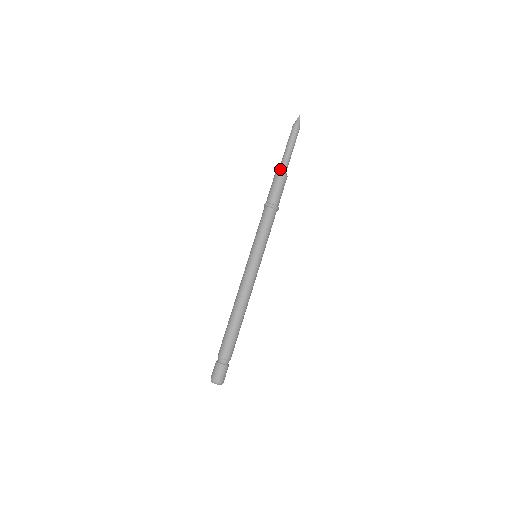
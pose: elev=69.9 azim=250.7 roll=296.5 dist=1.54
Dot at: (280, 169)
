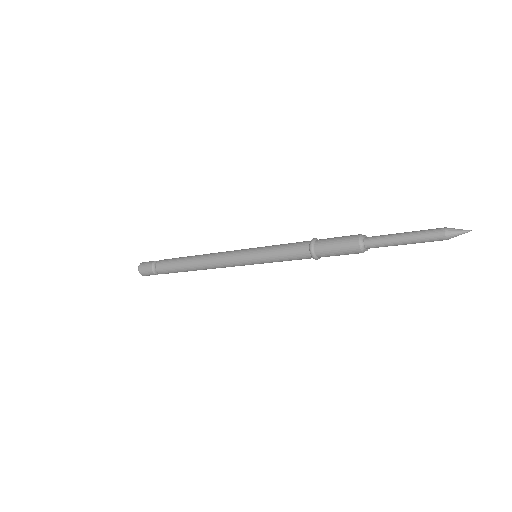
Dot at: (367, 239)
